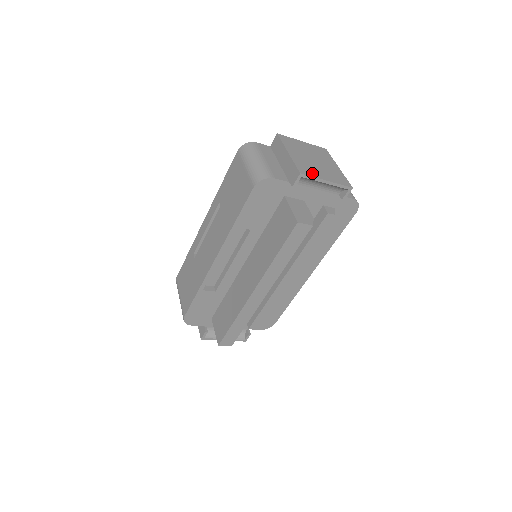
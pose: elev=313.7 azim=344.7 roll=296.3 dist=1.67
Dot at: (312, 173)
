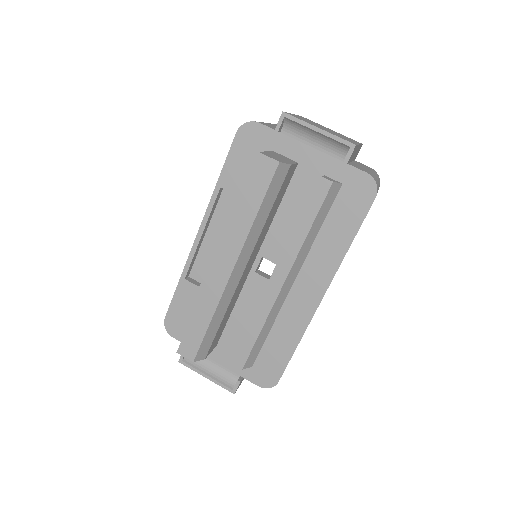
Dot at: (303, 120)
